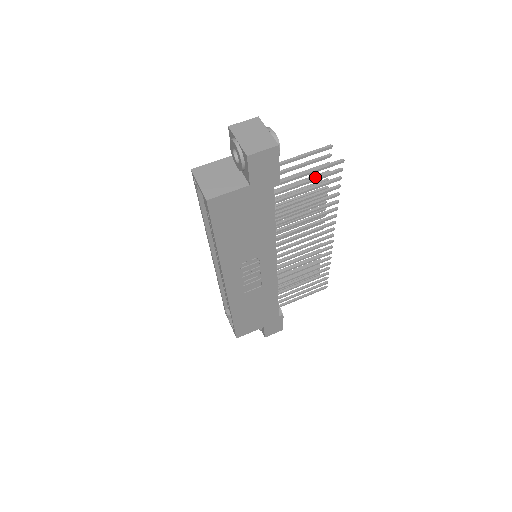
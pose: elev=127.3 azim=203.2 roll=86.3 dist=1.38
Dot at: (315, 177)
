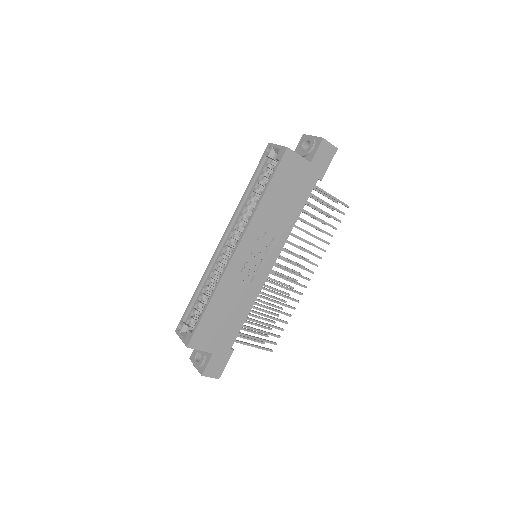
Dot at: (331, 205)
